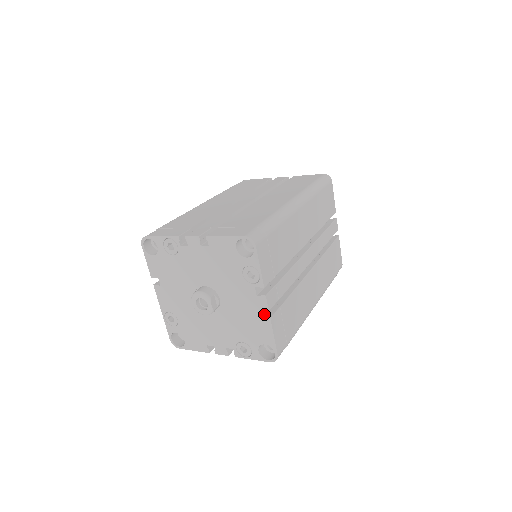
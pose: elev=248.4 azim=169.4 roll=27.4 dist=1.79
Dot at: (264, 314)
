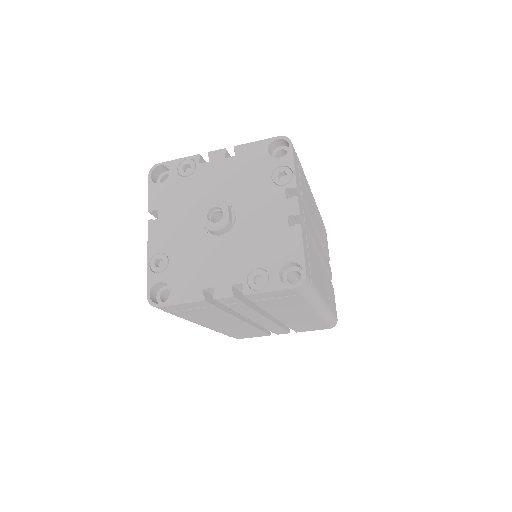
Dot at: occluded
